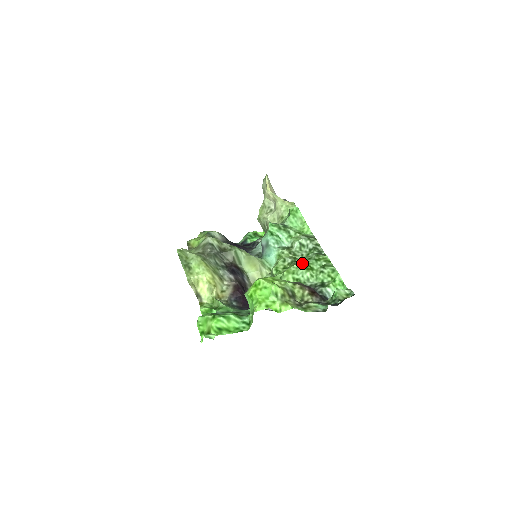
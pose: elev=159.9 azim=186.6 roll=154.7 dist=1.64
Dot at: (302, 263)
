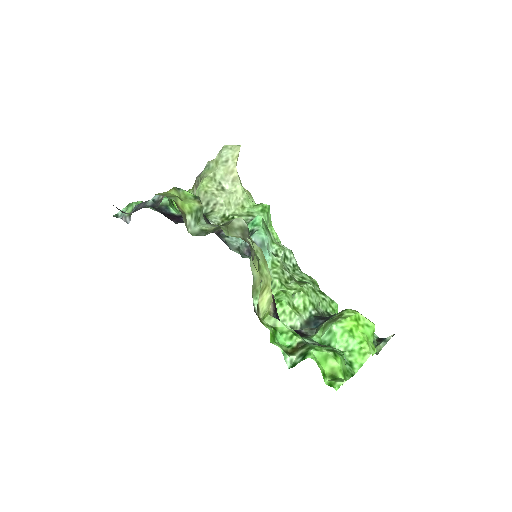
Dot at: occluded
